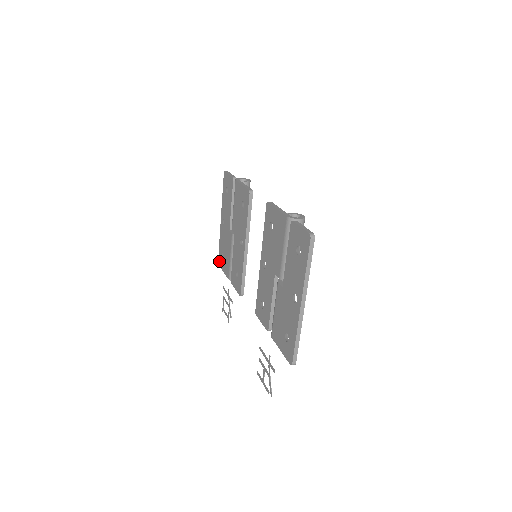
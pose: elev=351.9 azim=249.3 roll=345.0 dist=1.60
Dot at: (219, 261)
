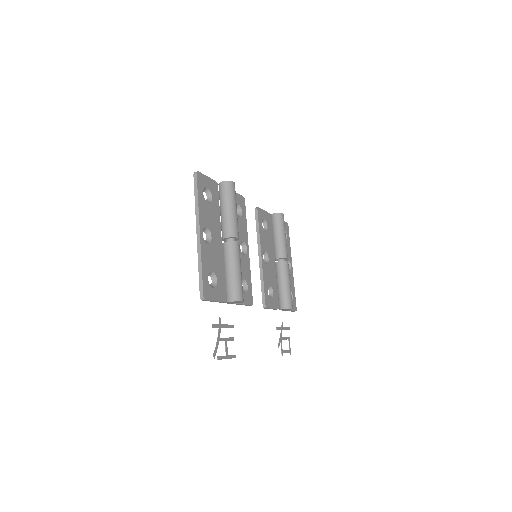
Dot at: occluded
